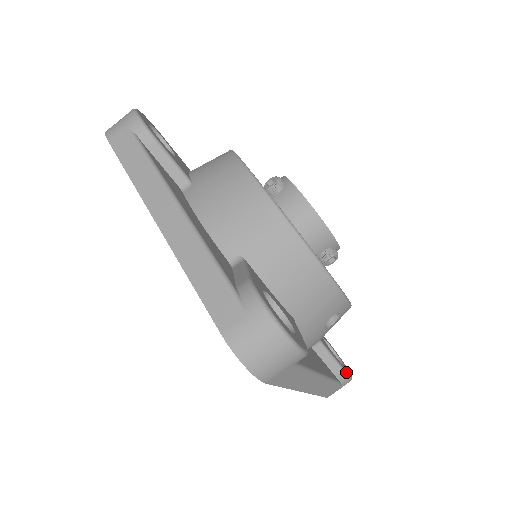
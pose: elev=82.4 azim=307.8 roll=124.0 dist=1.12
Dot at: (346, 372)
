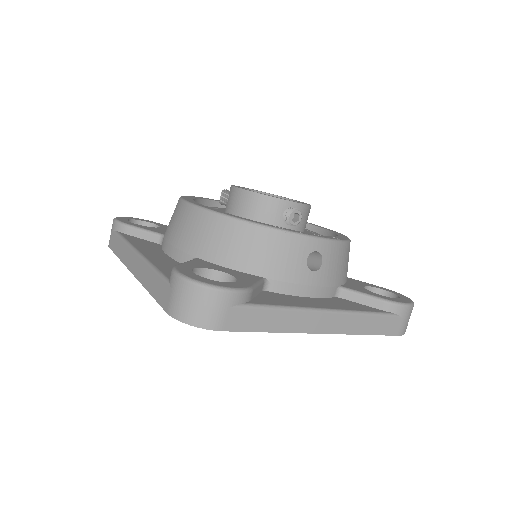
Dot at: (390, 301)
